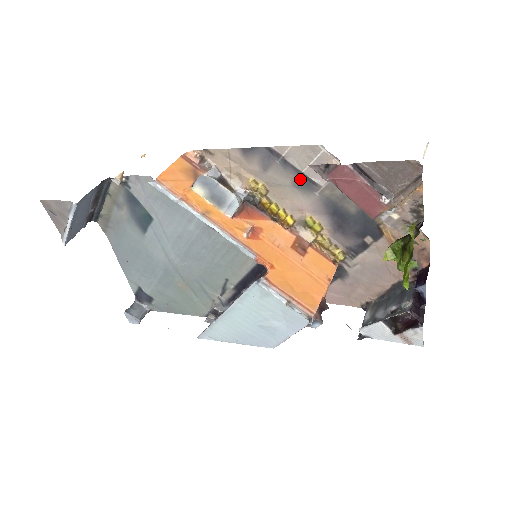
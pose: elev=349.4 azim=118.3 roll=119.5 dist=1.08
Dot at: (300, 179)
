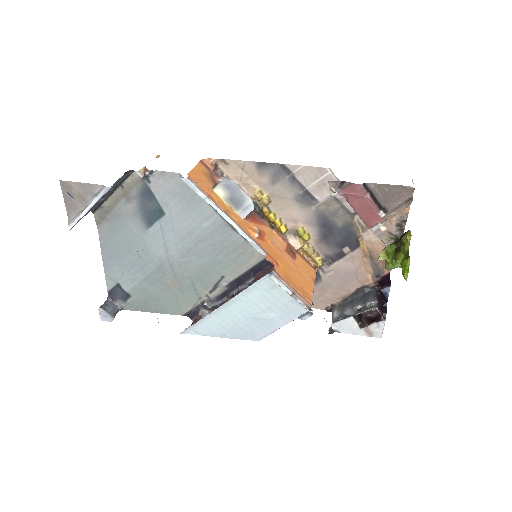
Dot at: (302, 194)
